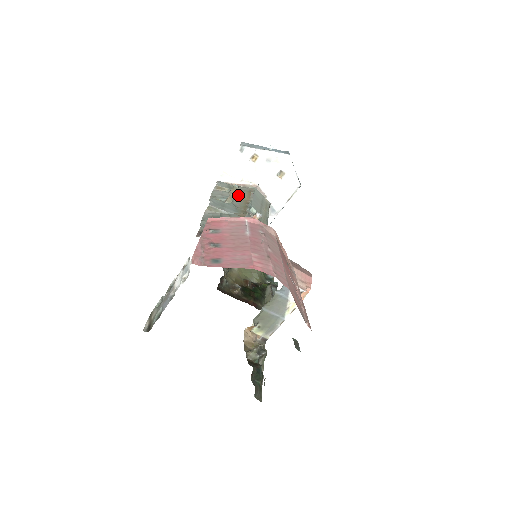
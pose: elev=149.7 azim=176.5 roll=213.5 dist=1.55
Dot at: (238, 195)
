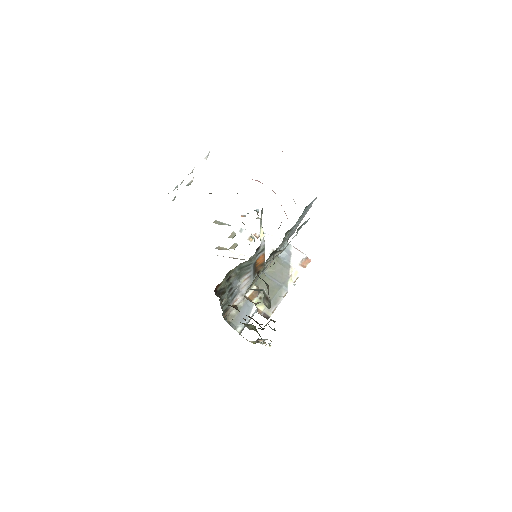
Dot at: occluded
